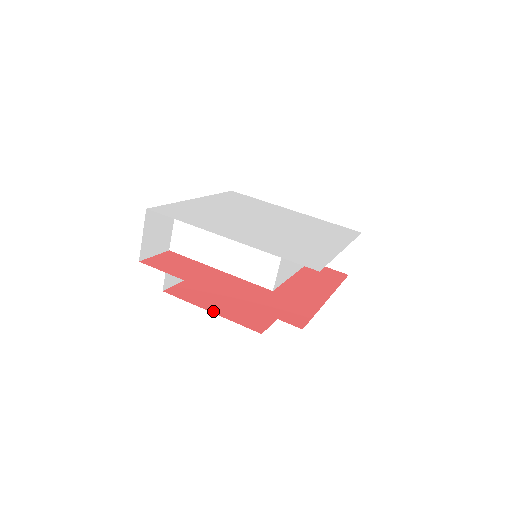
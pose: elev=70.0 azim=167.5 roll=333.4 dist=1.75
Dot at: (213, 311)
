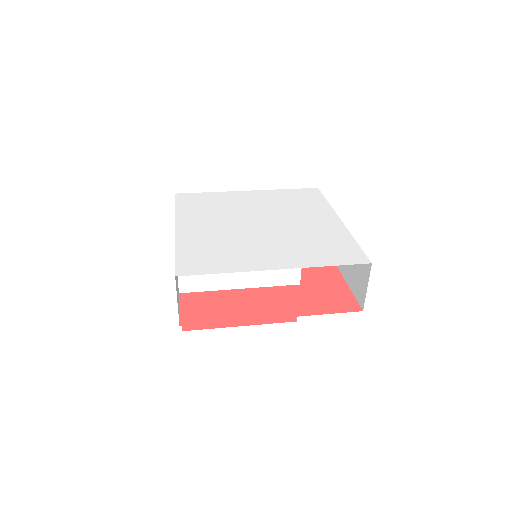
Dot at: (242, 324)
